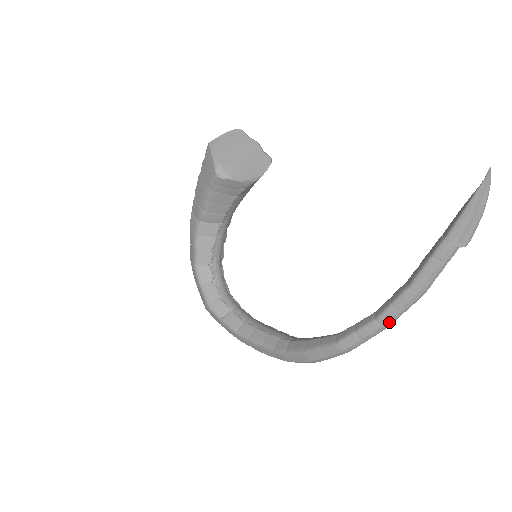
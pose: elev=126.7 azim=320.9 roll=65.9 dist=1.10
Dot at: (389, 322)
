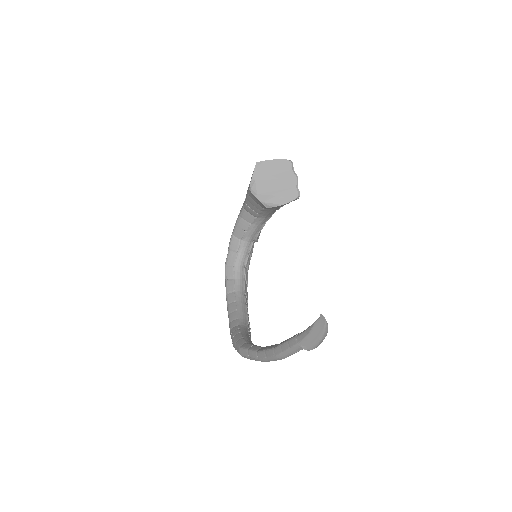
Dot at: (262, 359)
